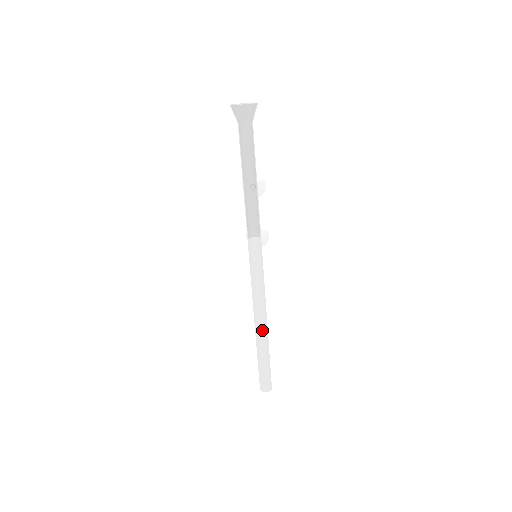
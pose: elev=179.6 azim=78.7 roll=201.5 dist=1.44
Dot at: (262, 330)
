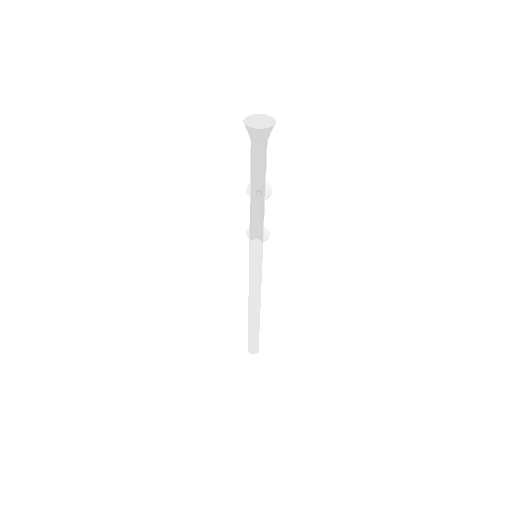
Dot at: (255, 313)
